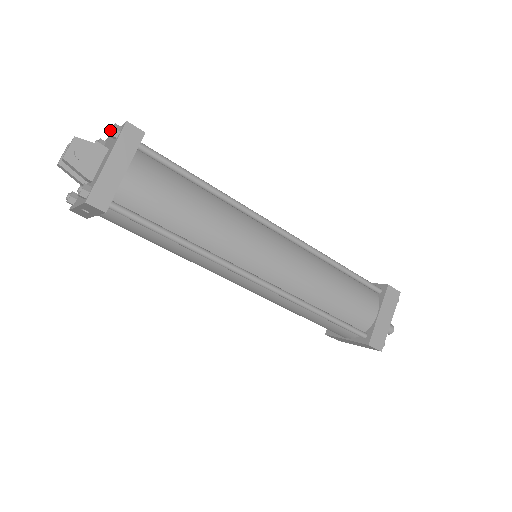
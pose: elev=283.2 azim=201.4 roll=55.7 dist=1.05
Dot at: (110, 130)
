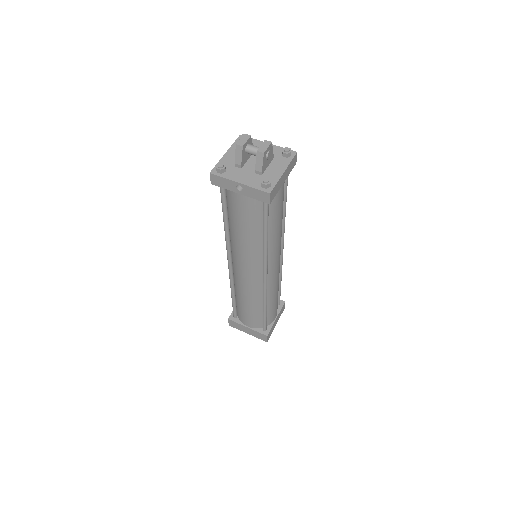
Dot at: (288, 151)
